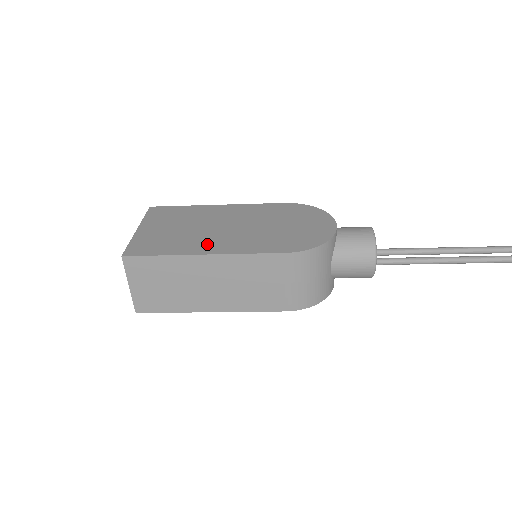
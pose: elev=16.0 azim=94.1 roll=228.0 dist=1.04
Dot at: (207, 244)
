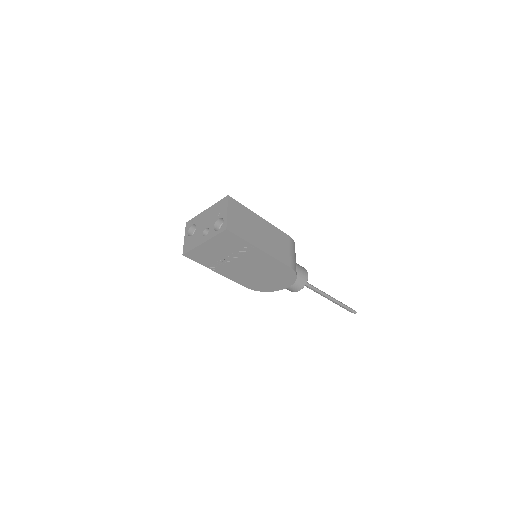
Dot at: occluded
